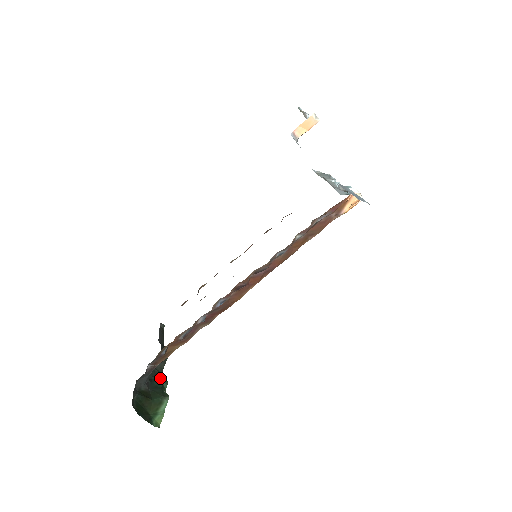
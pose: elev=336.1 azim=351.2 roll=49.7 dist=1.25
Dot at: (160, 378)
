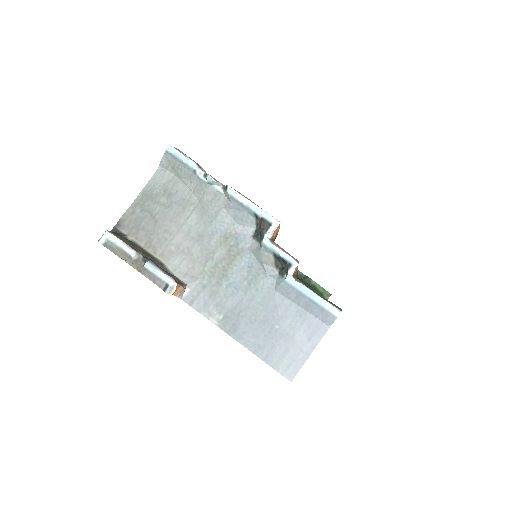
Dot at: occluded
